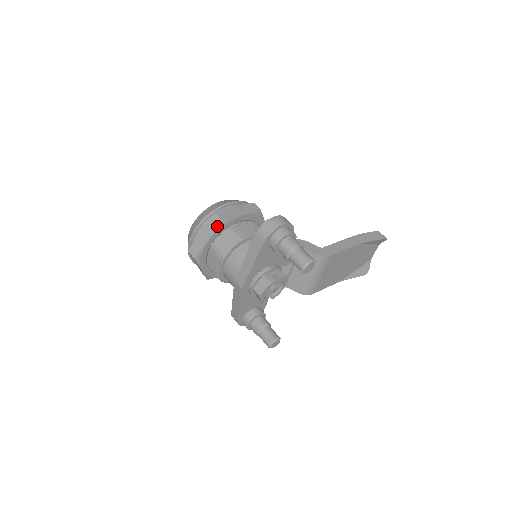
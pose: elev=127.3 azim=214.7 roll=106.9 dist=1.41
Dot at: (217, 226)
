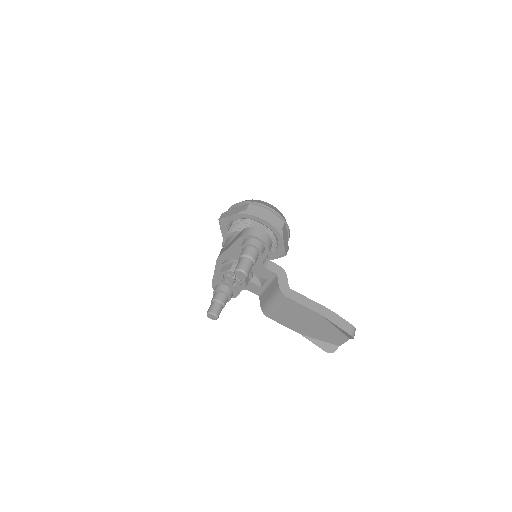
Dot at: (242, 211)
